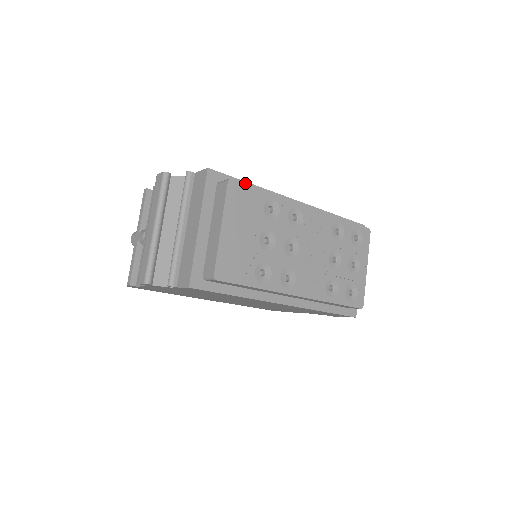
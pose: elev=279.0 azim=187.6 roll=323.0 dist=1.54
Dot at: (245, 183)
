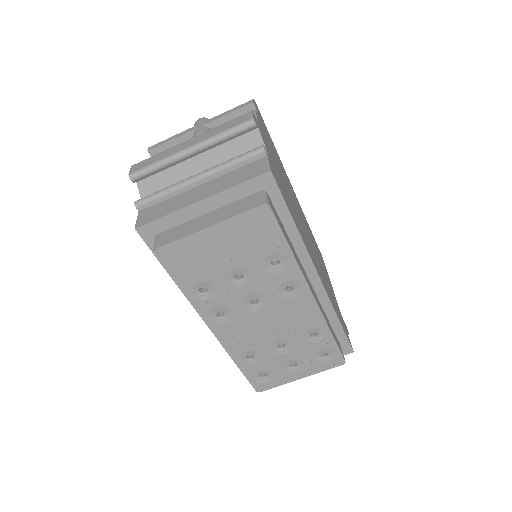
Dot at: (278, 222)
